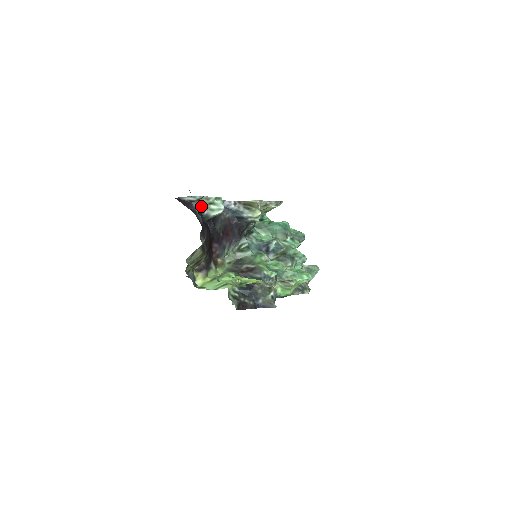
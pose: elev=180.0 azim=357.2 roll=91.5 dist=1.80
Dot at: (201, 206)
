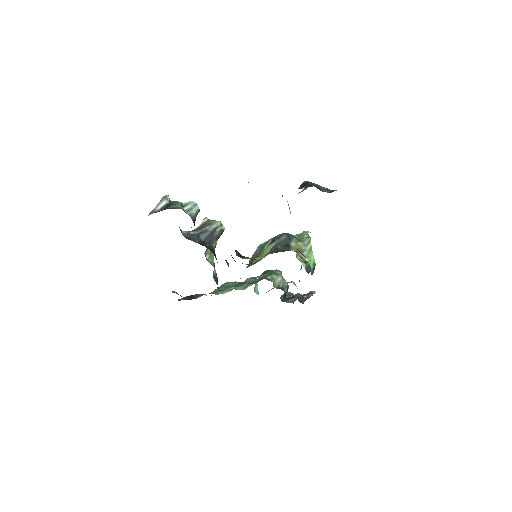
Dot at: (178, 207)
